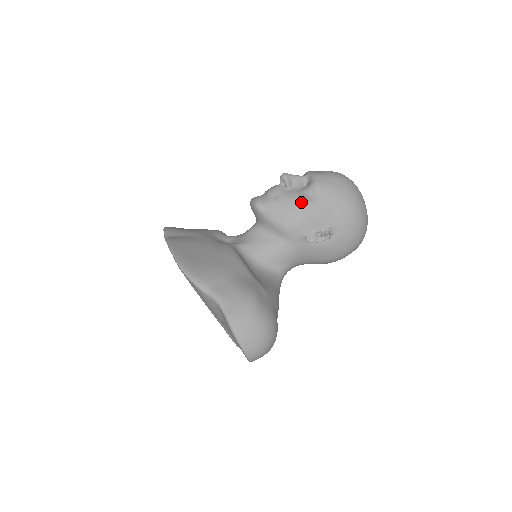
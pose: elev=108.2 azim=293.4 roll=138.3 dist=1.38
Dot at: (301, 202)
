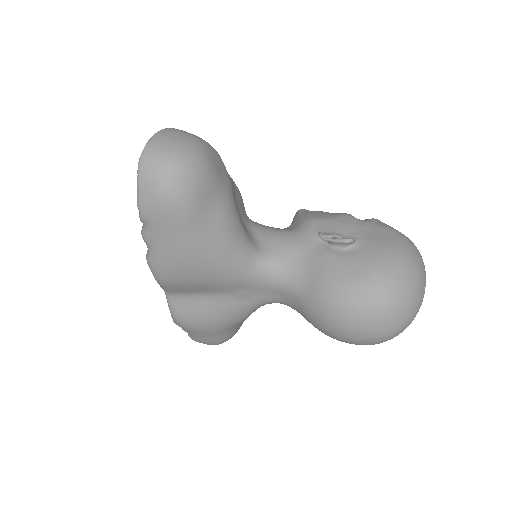
Dot at: (344, 213)
